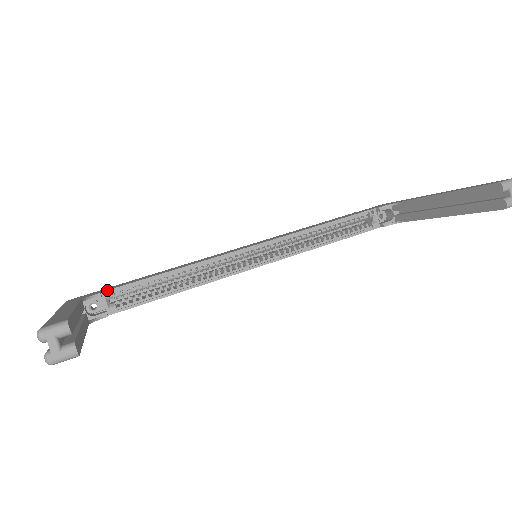
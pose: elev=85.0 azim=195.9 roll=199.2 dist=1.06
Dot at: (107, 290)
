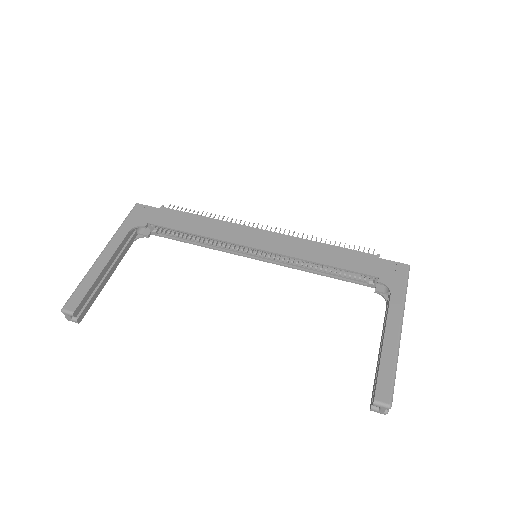
Dot at: (152, 224)
